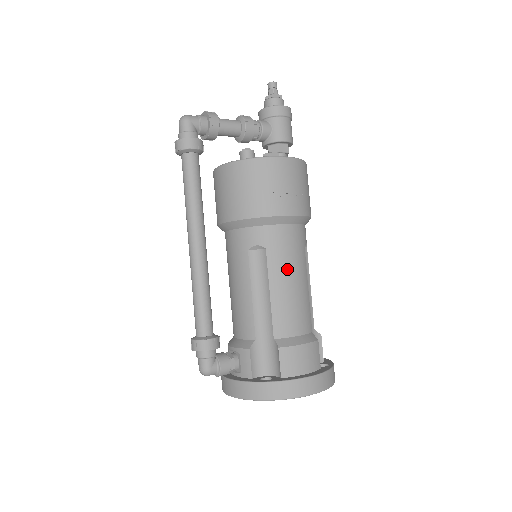
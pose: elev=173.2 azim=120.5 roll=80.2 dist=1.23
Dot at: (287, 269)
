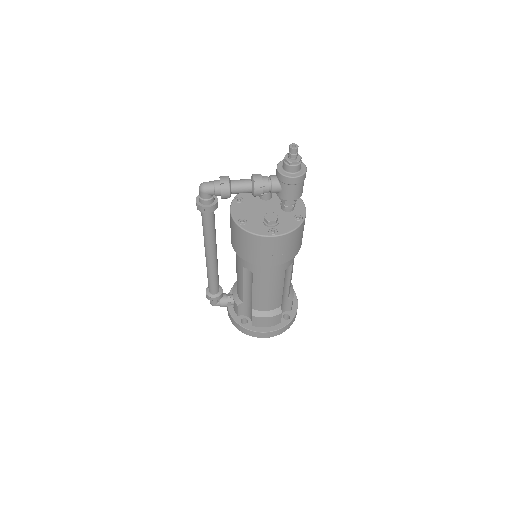
Dot at: (266, 285)
